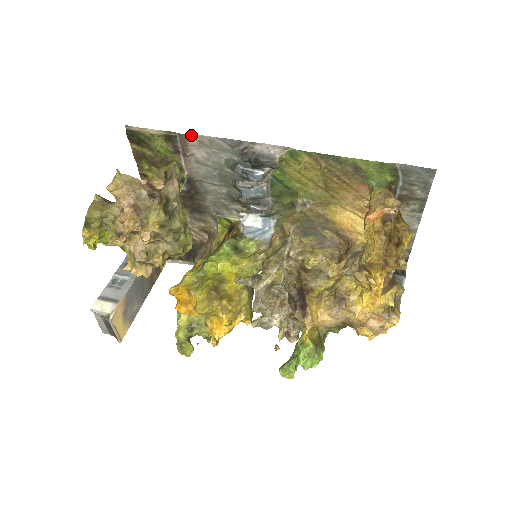
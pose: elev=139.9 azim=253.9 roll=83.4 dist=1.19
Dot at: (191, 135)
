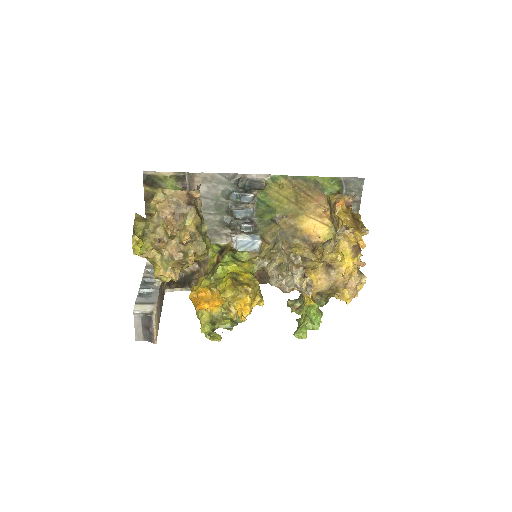
Dot at: (198, 173)
